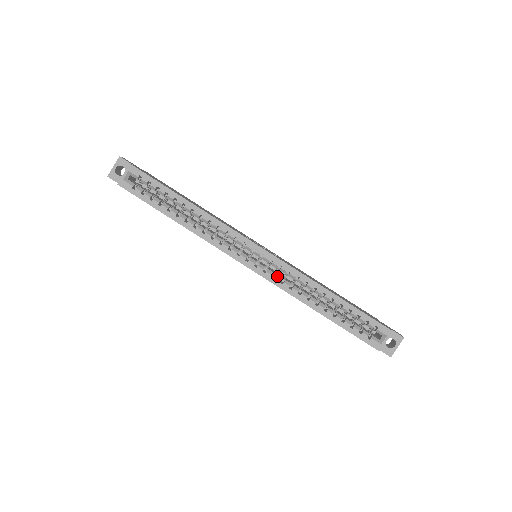
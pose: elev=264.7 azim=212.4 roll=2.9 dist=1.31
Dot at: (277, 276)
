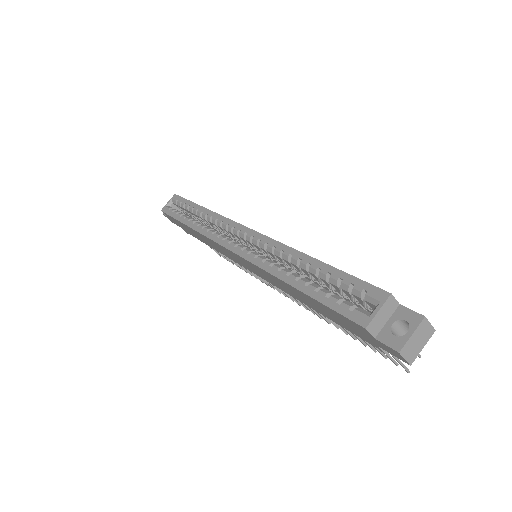
Dot at: (254, 252)
